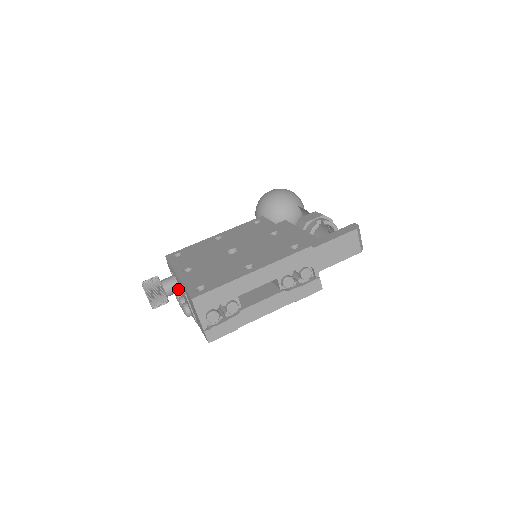
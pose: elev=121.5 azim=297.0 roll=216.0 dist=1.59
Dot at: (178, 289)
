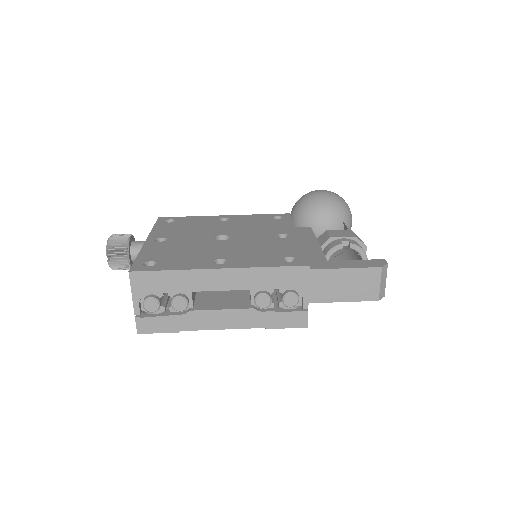
Dot at: occluded
